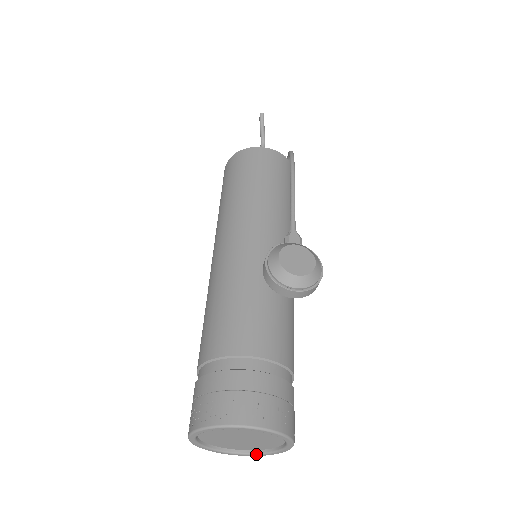
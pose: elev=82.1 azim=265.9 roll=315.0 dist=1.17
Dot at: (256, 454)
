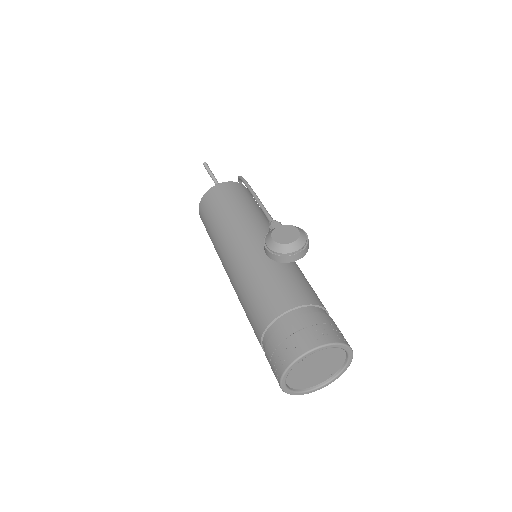
Dot at: (333, 379)
